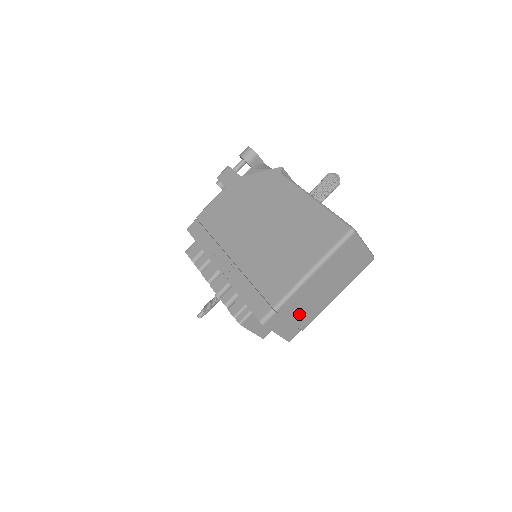
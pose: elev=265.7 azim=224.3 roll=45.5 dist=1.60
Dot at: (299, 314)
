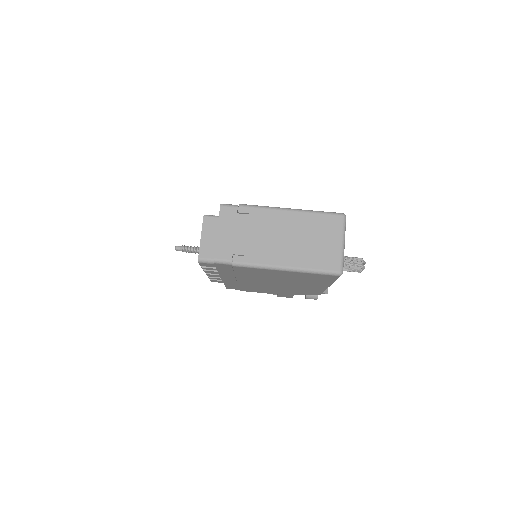
Dot at: (247, 237)
